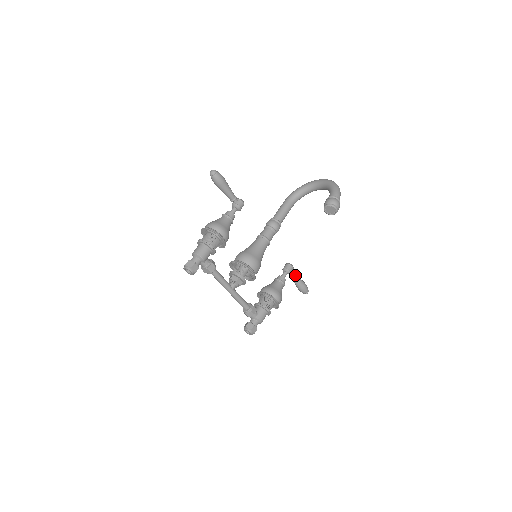
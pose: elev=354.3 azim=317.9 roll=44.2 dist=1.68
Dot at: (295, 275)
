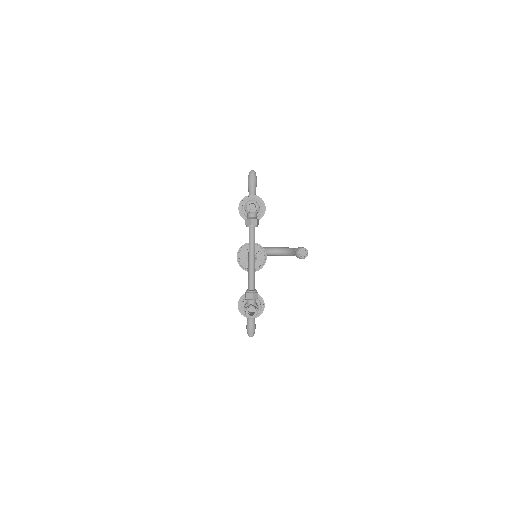
Dot at: occluded
